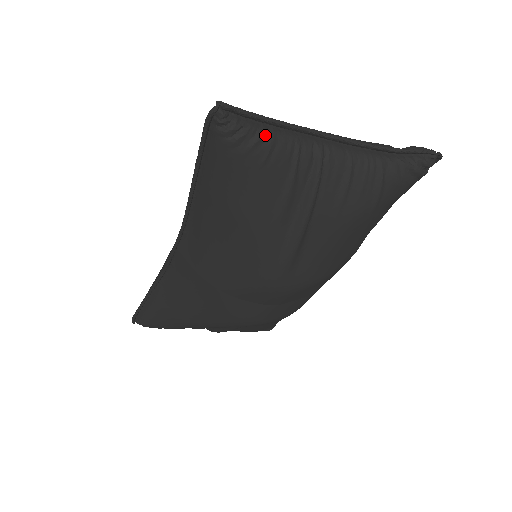
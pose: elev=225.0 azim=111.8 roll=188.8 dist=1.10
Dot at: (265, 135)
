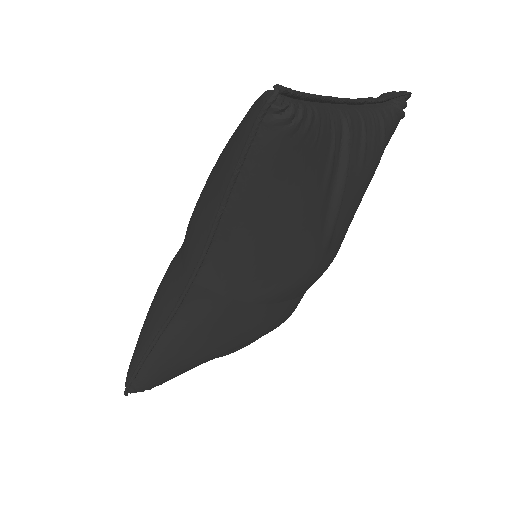
Dot at: (313, 112)
